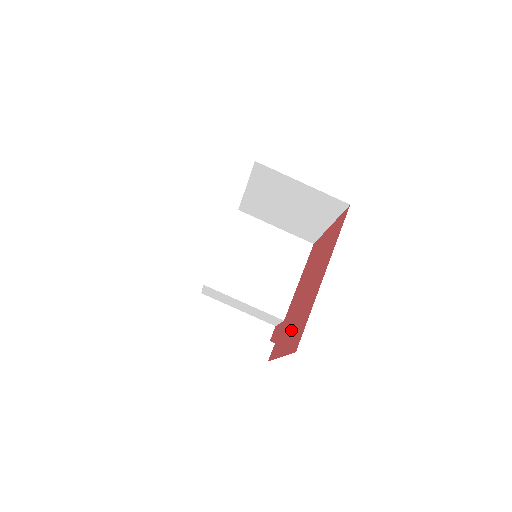
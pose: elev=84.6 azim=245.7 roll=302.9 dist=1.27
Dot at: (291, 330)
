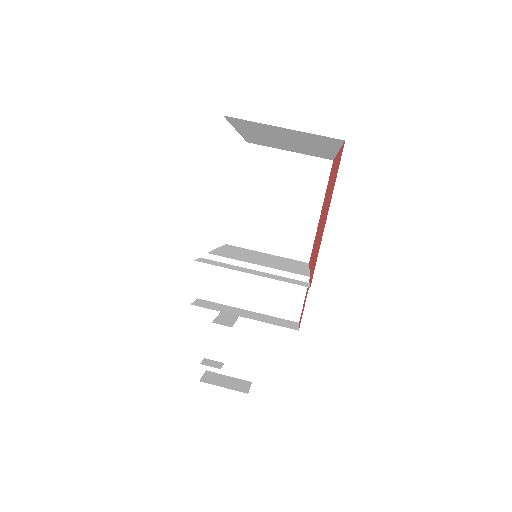
Dot at: (327, 208)
